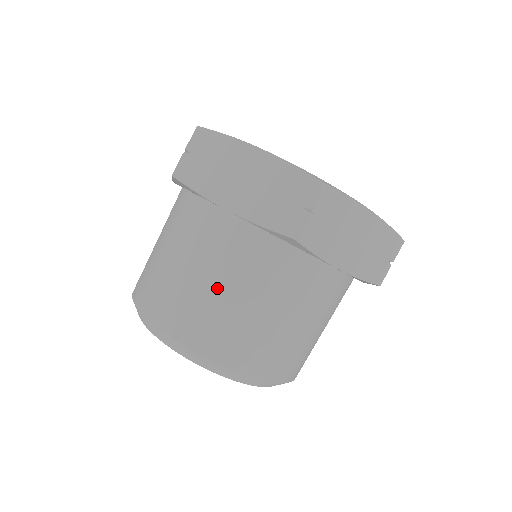
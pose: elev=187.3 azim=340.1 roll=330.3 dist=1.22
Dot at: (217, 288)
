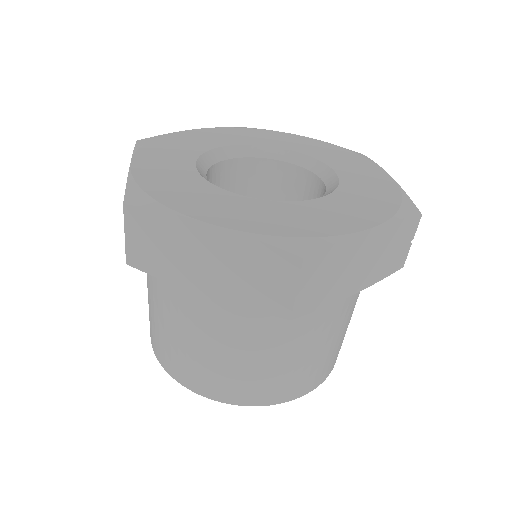
Dot at: (149, 298)
